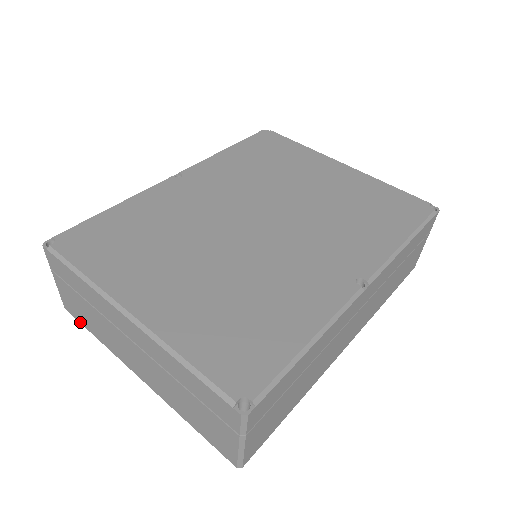
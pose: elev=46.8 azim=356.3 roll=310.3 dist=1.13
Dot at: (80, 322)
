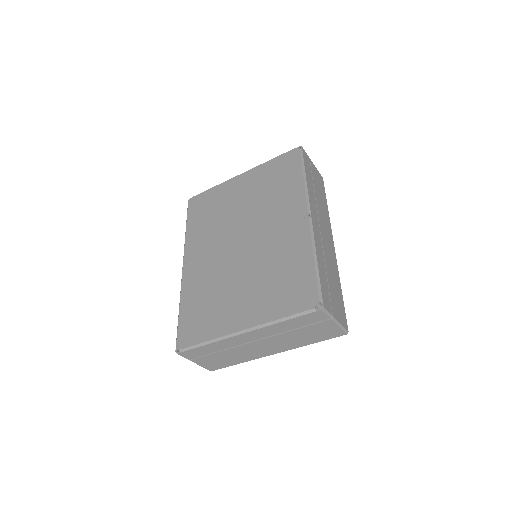
Dot at: (224, 367)
